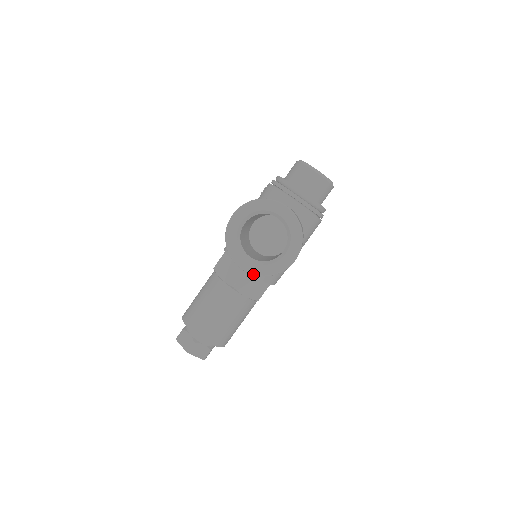
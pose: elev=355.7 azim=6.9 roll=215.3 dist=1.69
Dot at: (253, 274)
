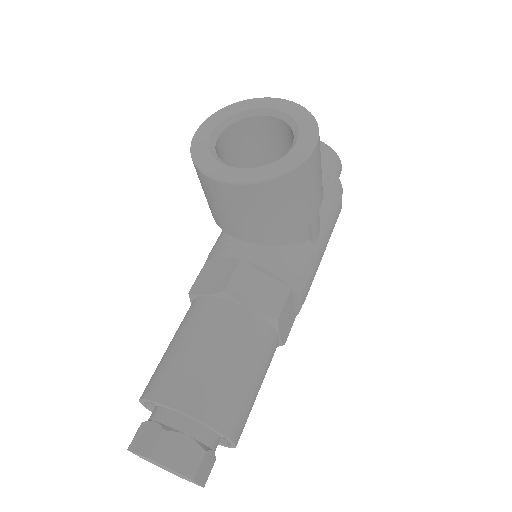
Dot at: (249, 182)
